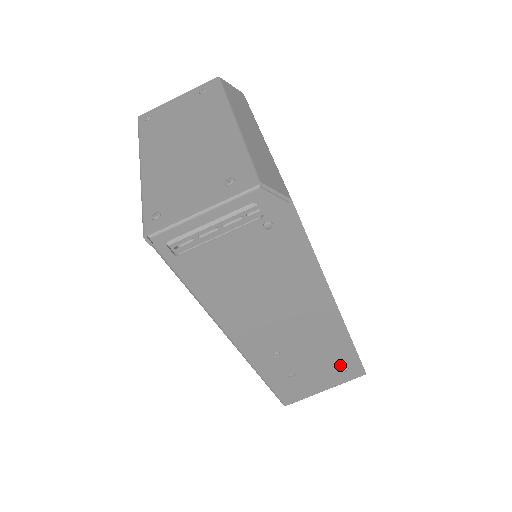
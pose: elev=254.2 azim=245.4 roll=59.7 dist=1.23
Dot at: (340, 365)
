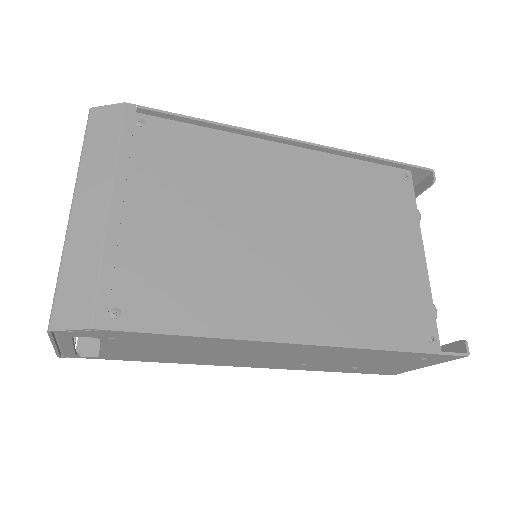
Dot at: (406, 358)
